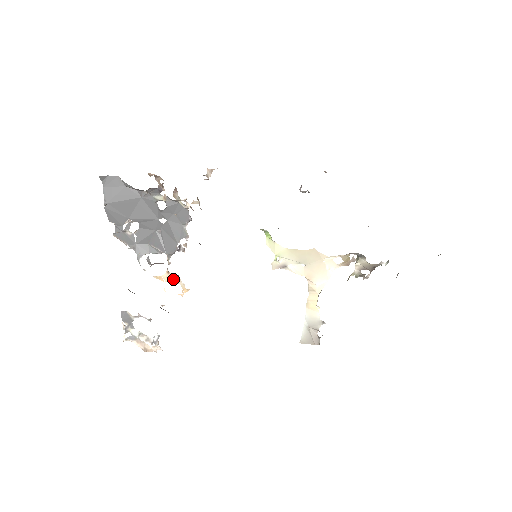
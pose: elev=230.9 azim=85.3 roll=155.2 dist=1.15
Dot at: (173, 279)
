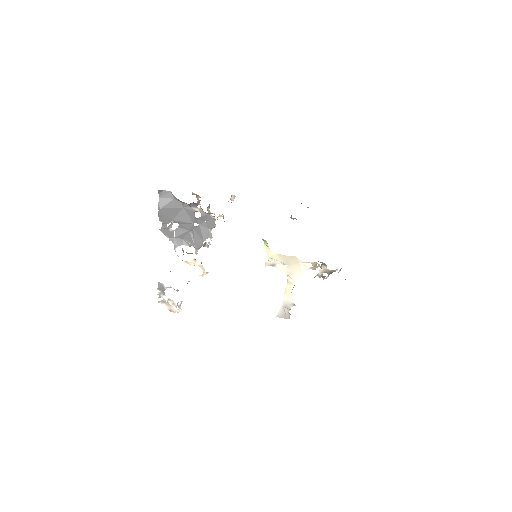
Dot at: (198, 265)
